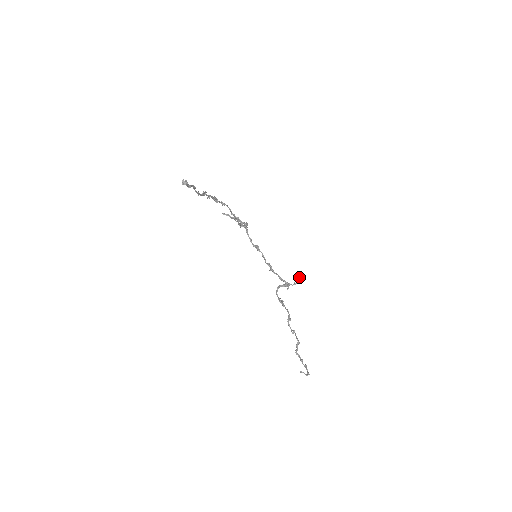
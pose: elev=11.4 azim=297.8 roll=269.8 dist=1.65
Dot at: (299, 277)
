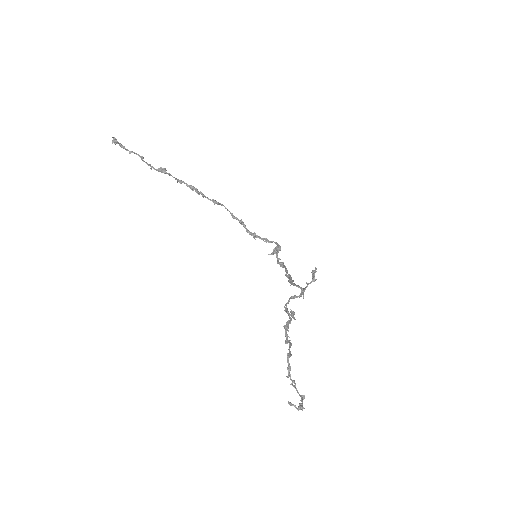
Dot at: (311, 272)
